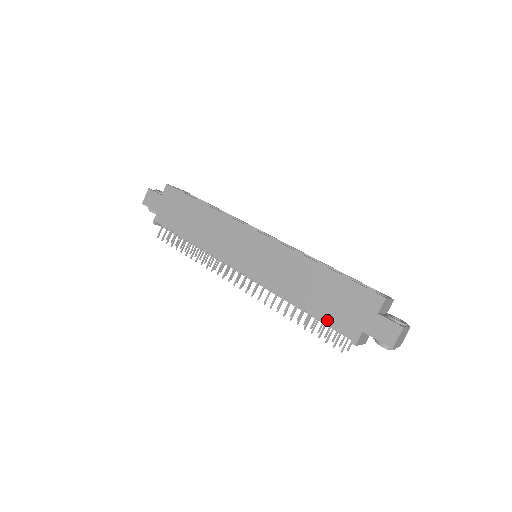
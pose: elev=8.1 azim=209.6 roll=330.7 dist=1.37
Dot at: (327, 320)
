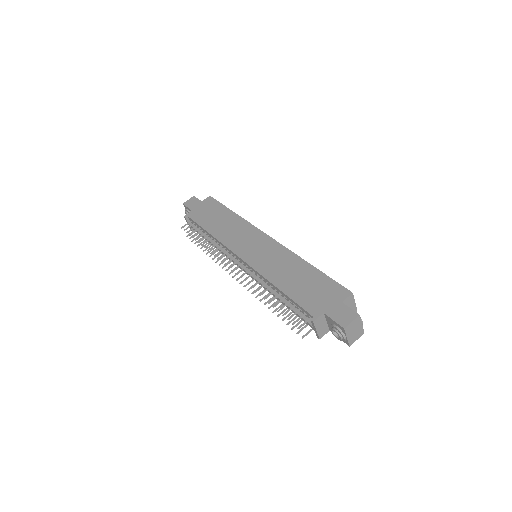
Dot at: (297, 300)
